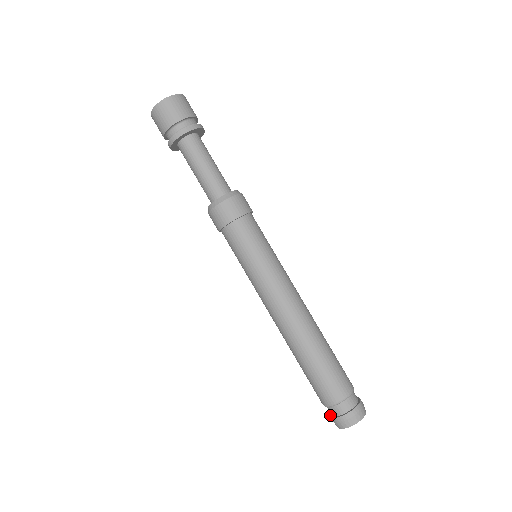
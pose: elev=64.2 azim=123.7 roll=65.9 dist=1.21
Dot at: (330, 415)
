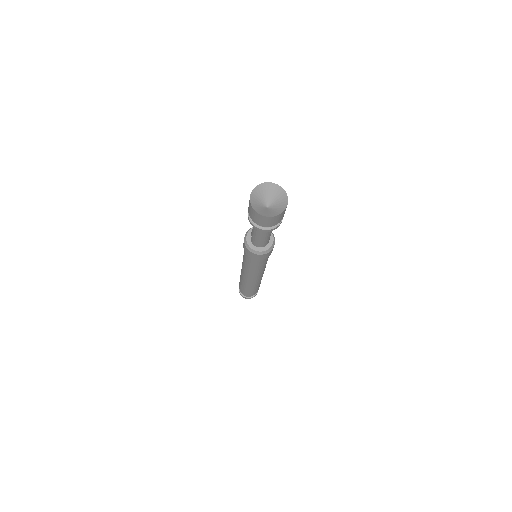
Dot at: (239, 290)
